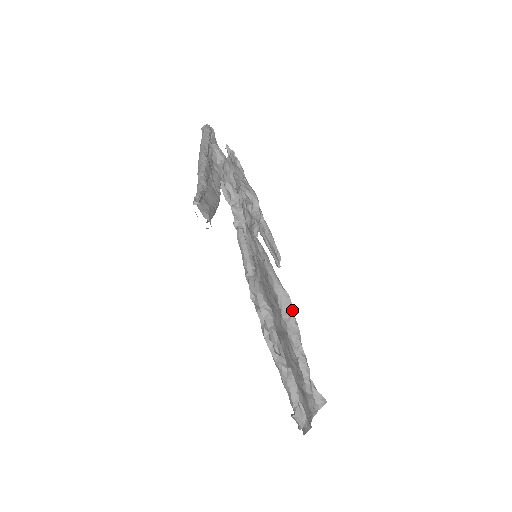
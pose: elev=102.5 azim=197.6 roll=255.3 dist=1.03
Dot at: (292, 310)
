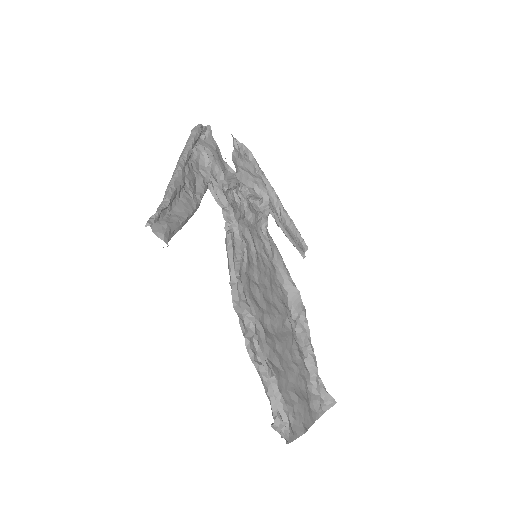
Dot at: (302, 308)
